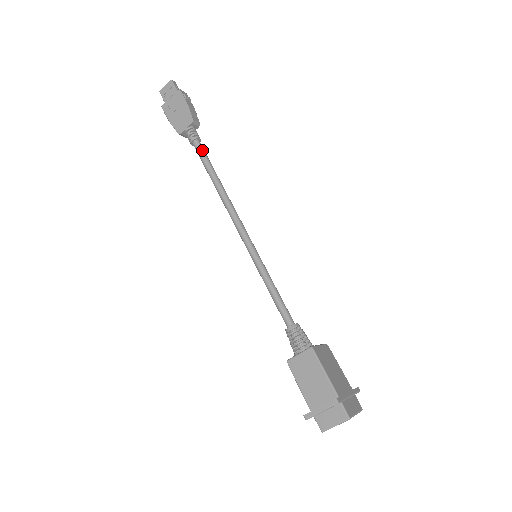
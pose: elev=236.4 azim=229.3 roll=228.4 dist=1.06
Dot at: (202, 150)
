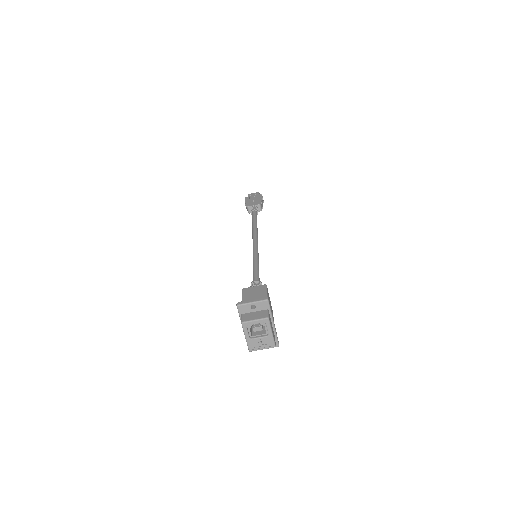
Dot at: (256, 215)
